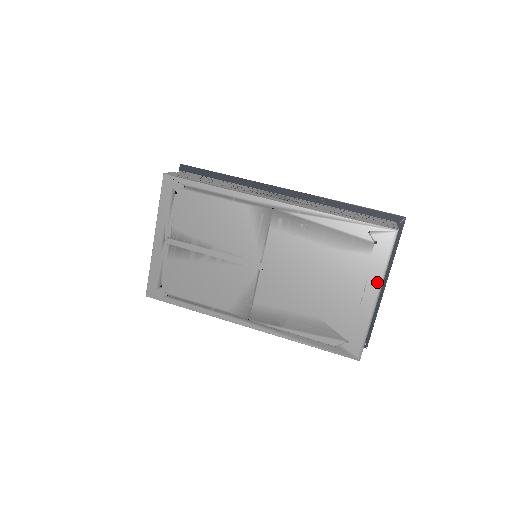
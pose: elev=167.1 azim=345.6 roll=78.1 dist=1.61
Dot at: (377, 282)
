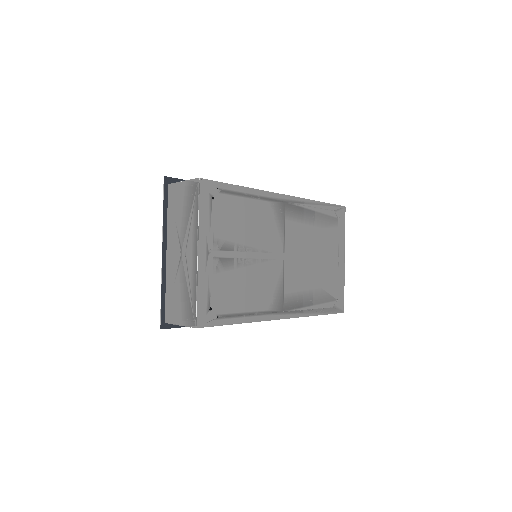
Dot at: (343, 247)
